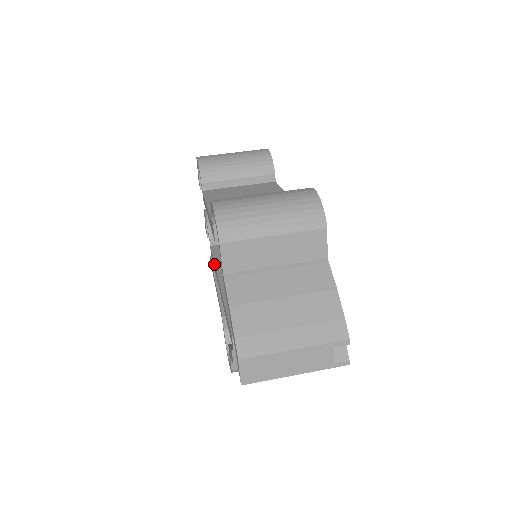
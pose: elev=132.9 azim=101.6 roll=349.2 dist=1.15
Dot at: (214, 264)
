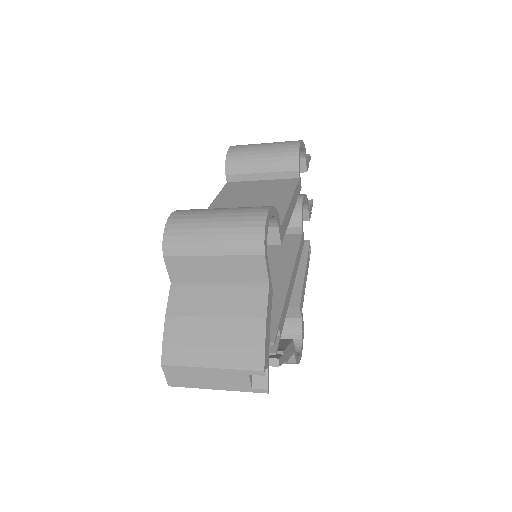
Dot at: occluded
